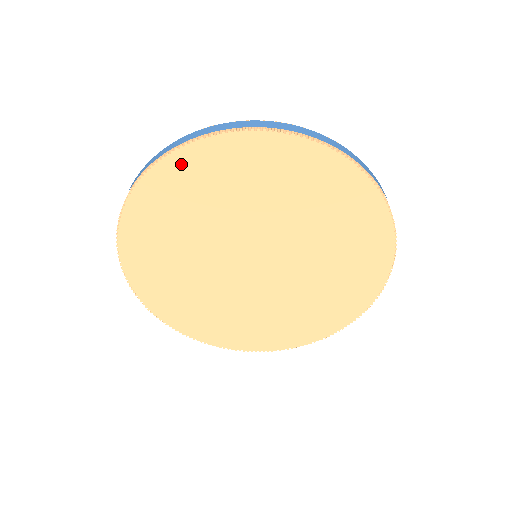
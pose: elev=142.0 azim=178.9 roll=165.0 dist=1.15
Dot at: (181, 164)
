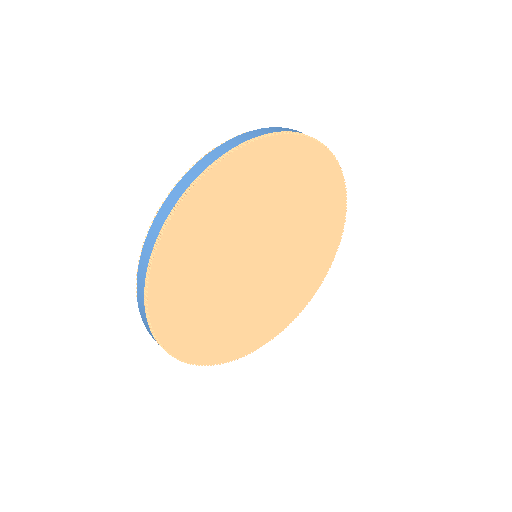
Dot at: (160, 282)
